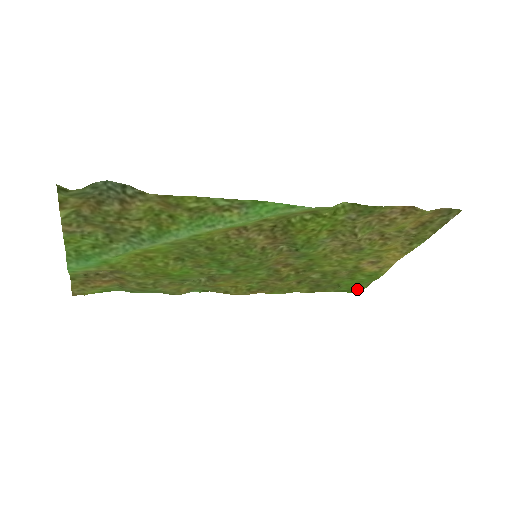
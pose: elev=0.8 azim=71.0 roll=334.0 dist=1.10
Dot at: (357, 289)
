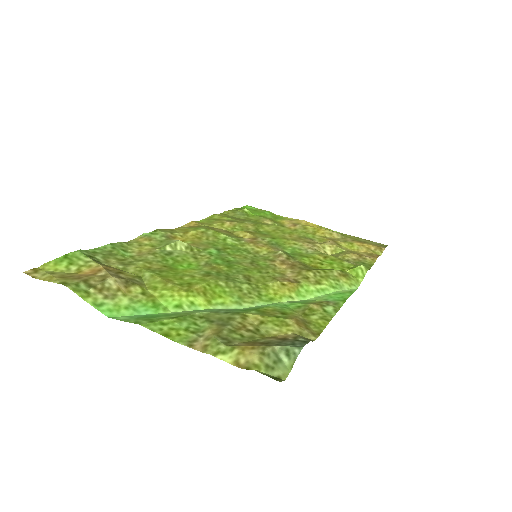
Dot at: (250, 208)
